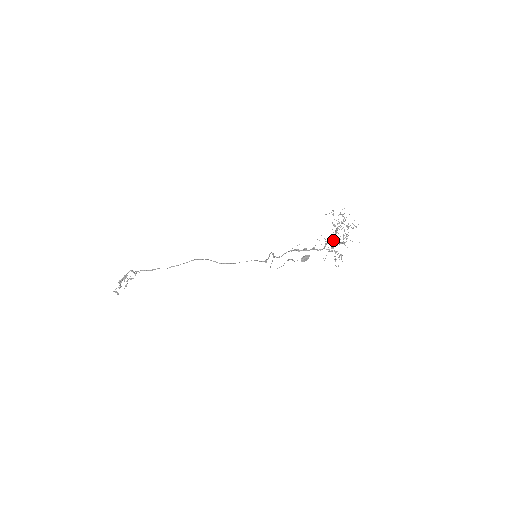
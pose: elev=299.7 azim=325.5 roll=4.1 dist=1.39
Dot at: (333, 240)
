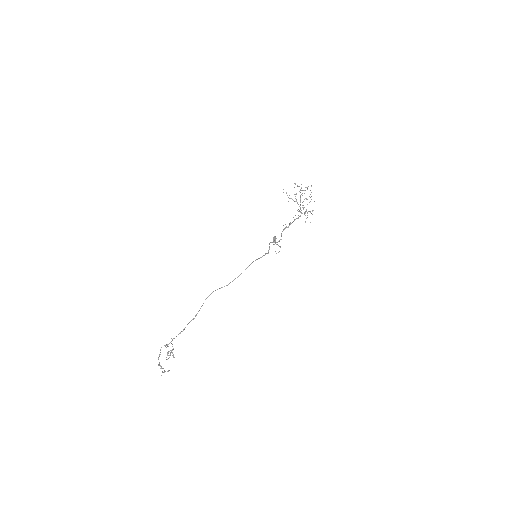
Dot at: occluded
